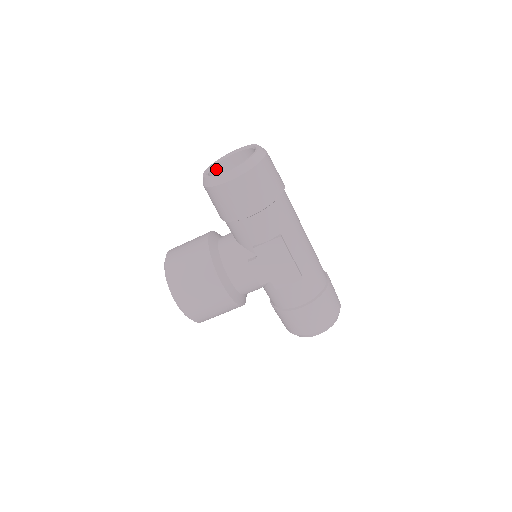
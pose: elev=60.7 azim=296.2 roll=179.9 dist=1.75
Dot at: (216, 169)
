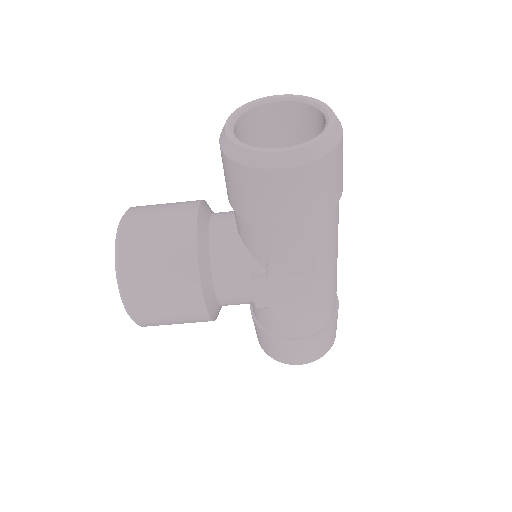
Dot at: (244, 119)
